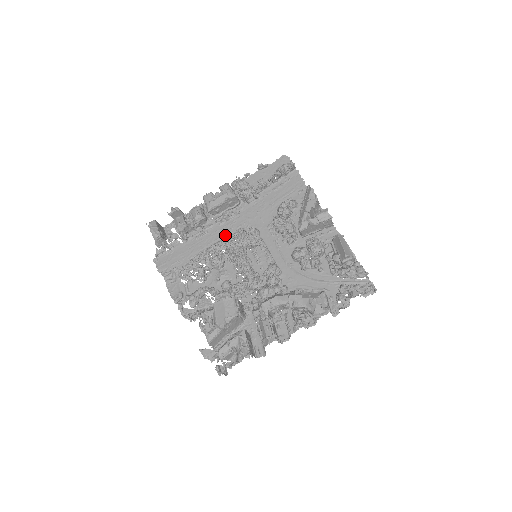
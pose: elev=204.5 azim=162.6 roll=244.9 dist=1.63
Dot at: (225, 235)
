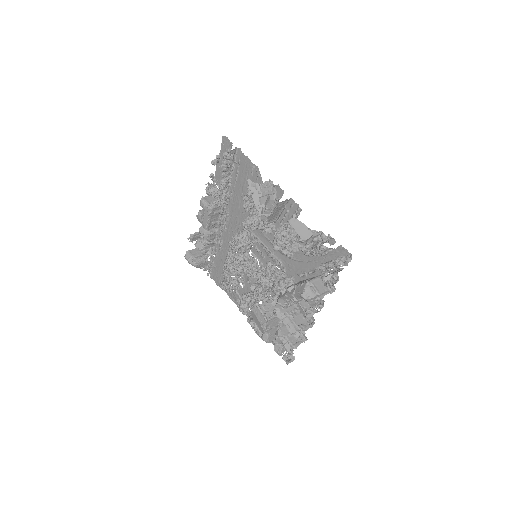
Dot at: occluded
